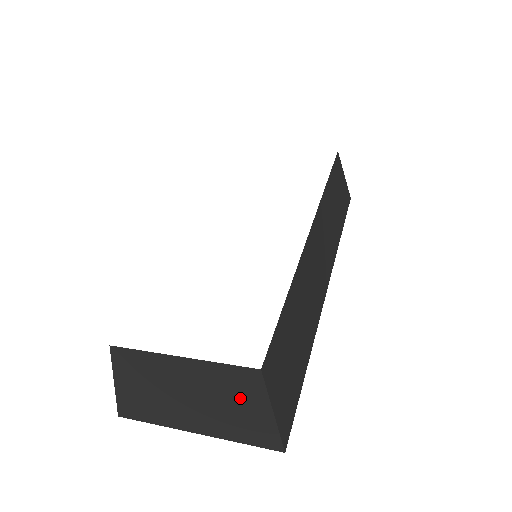
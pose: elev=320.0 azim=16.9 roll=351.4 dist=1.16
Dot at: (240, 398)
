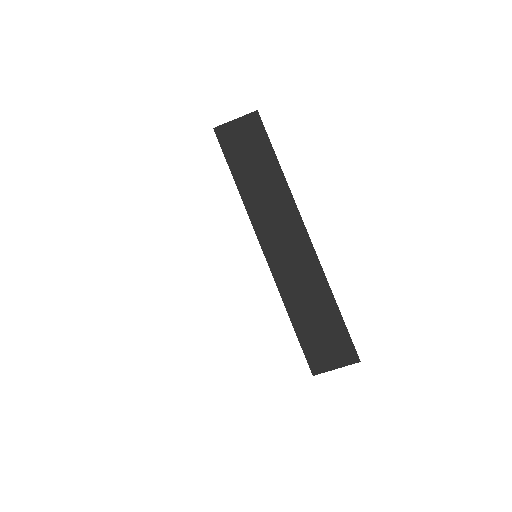
Dot at: occluded
